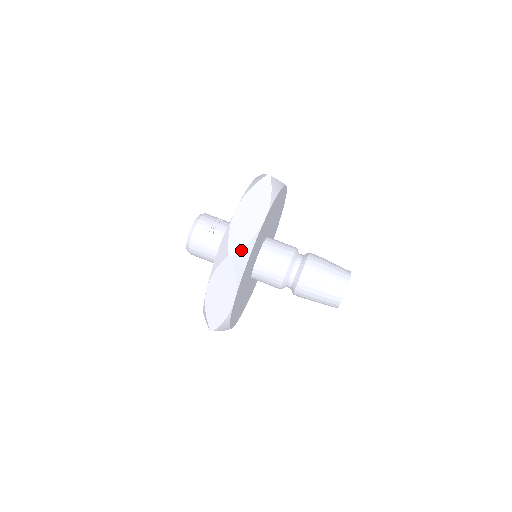
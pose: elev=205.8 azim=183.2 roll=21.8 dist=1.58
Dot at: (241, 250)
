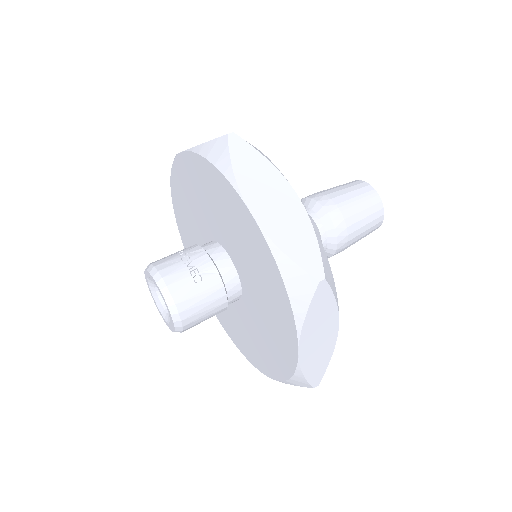
Dot at: (322, 260)
